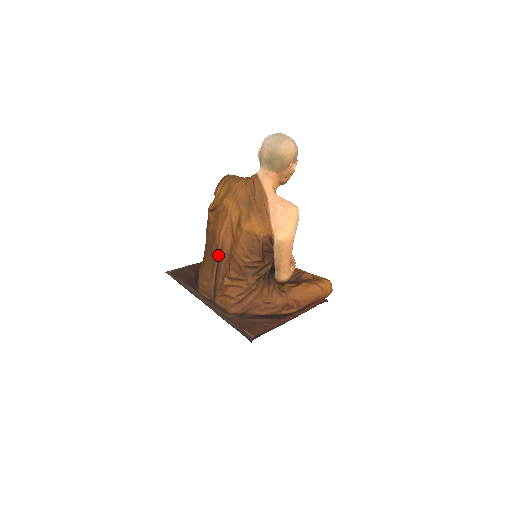
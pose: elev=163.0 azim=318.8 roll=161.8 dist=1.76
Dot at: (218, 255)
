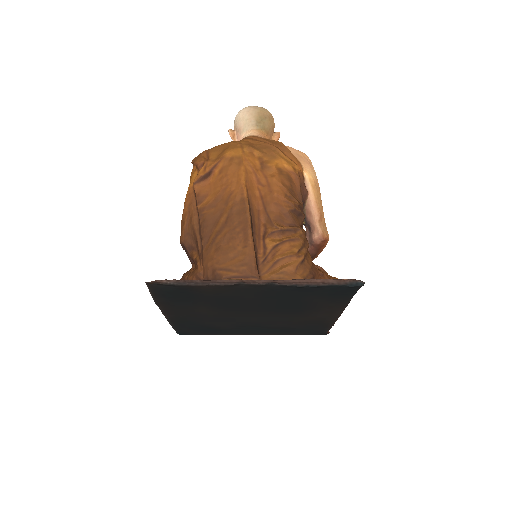
Dot at: (248, 208)
